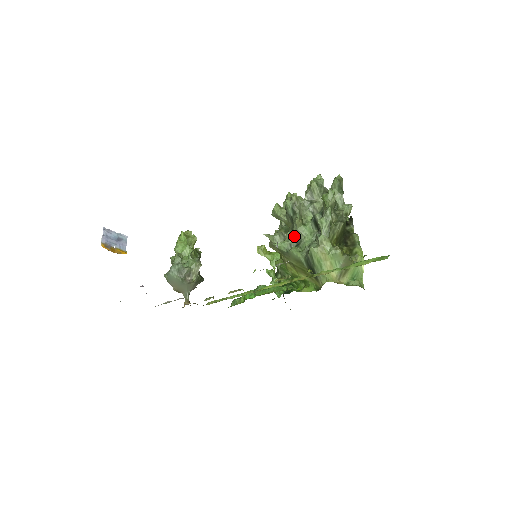
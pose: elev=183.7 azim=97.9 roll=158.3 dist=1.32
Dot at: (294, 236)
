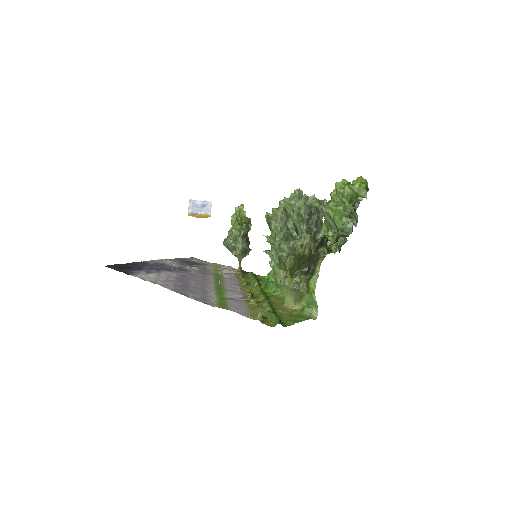
Dot at: occluded
